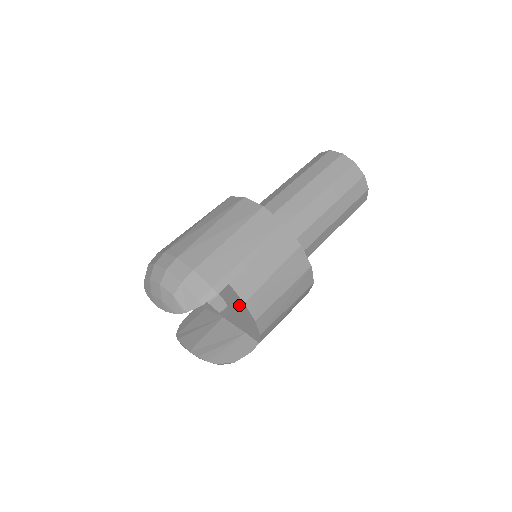
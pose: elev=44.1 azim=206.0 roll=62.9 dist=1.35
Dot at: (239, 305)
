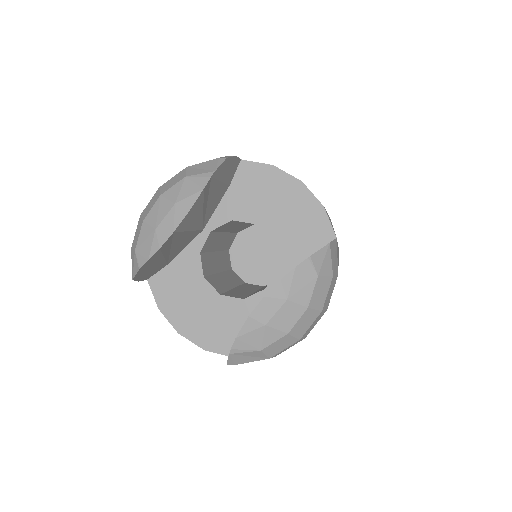
Dot at: (271, 187)
